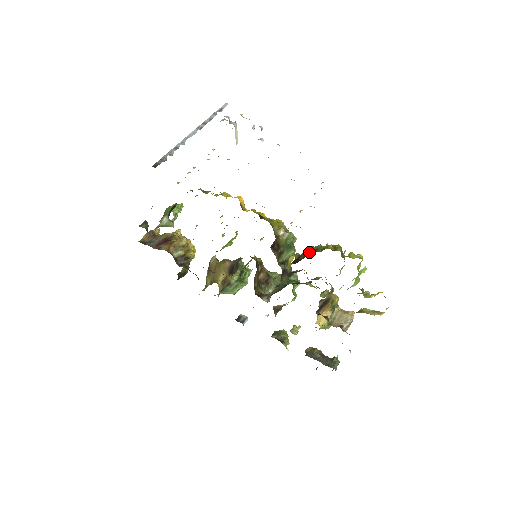
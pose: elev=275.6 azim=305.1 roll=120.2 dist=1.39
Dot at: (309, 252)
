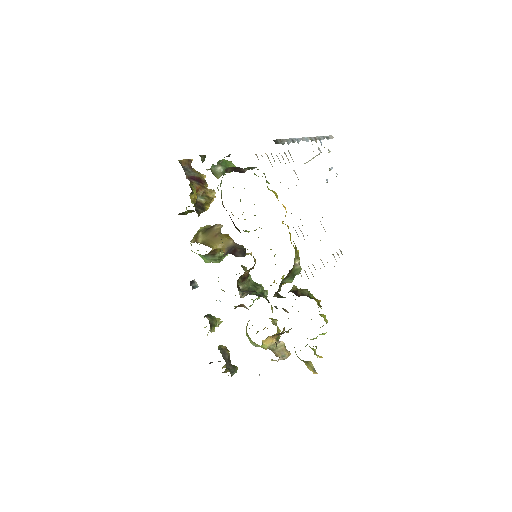
Dot at: (304, 292)
